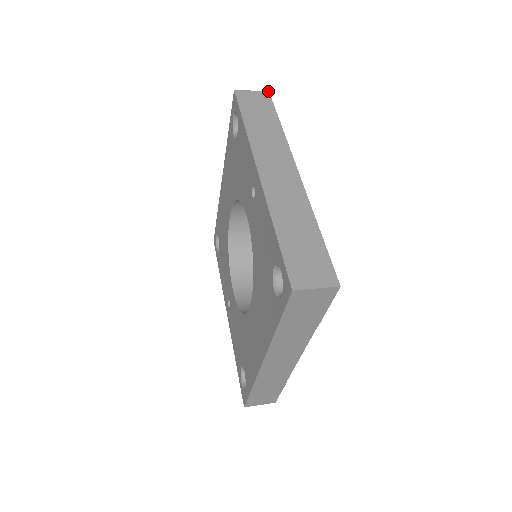
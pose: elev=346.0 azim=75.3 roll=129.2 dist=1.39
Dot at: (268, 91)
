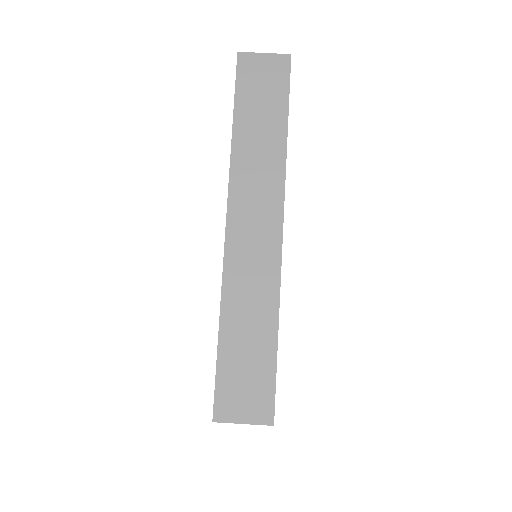
Dot at: (290, 54)
